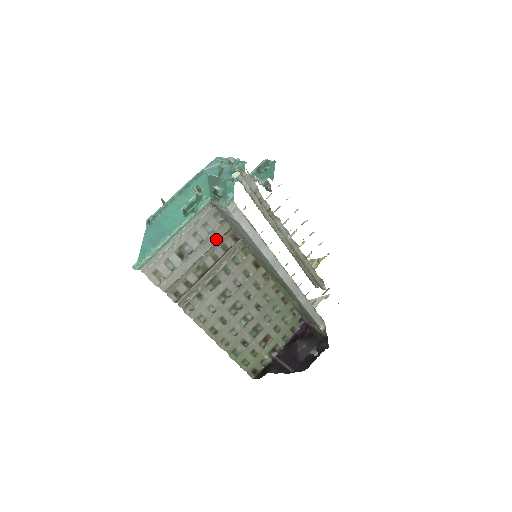
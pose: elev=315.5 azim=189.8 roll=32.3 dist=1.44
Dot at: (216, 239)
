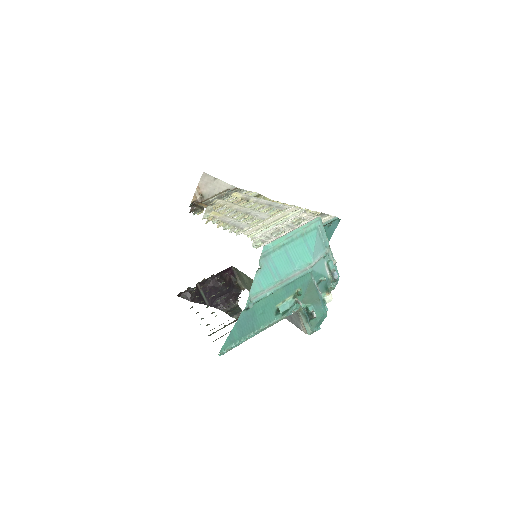
Dot at: occluded
